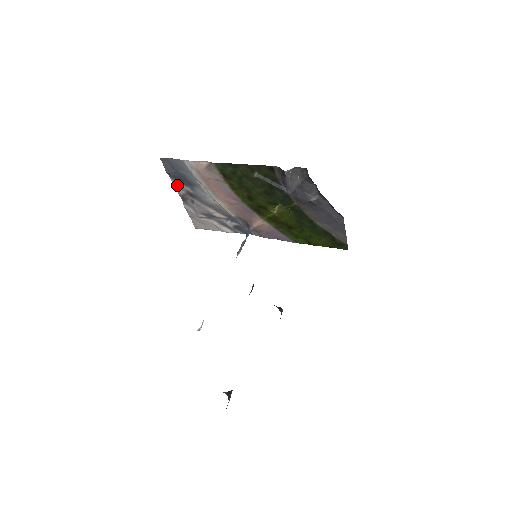
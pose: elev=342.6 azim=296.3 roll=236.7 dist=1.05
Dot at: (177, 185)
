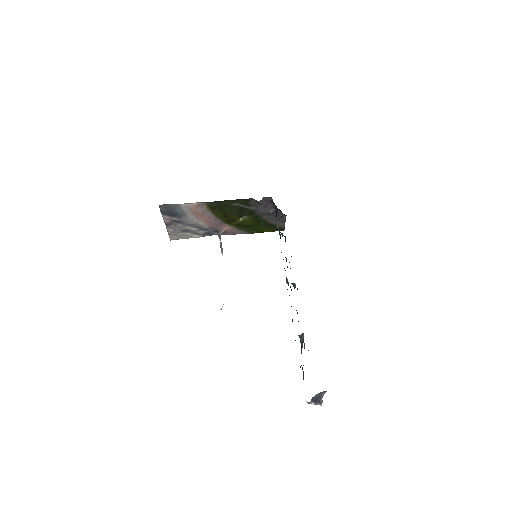
Dot at: (166, 218)
